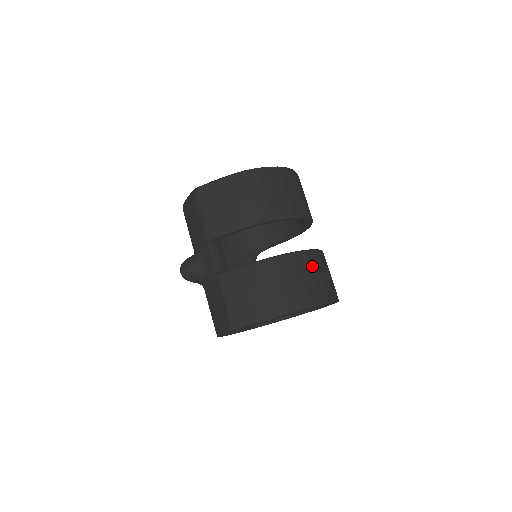
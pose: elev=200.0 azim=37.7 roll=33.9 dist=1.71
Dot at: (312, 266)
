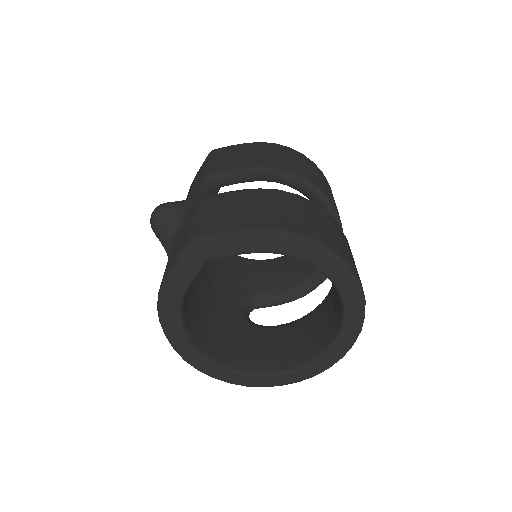
Dot at: (334, 227)
